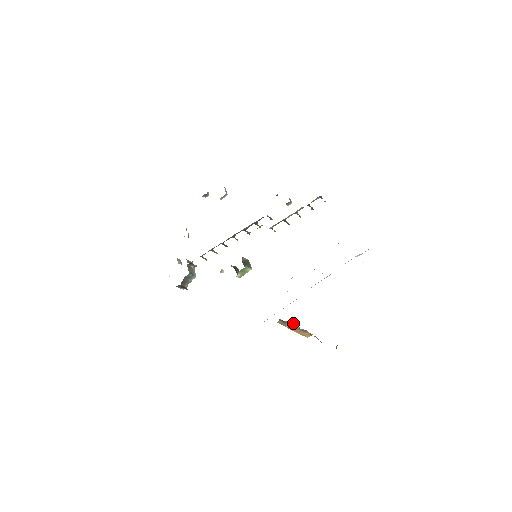
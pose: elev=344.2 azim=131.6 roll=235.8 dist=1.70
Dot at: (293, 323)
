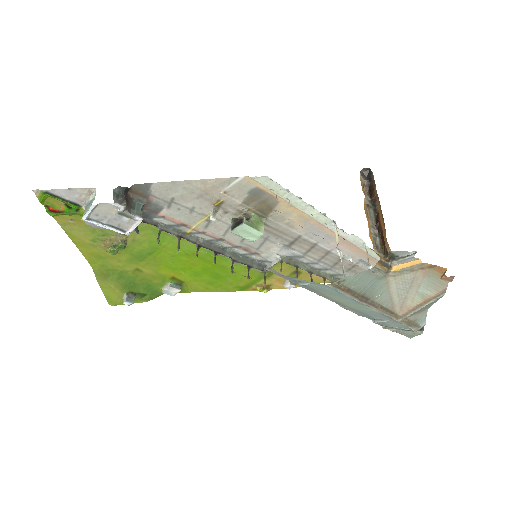
Dot at: (371, 207)
